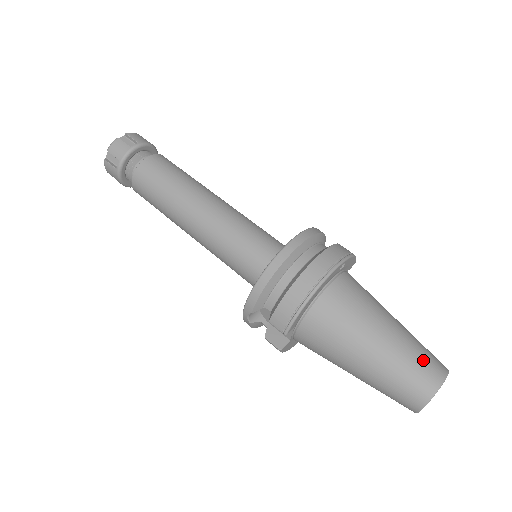
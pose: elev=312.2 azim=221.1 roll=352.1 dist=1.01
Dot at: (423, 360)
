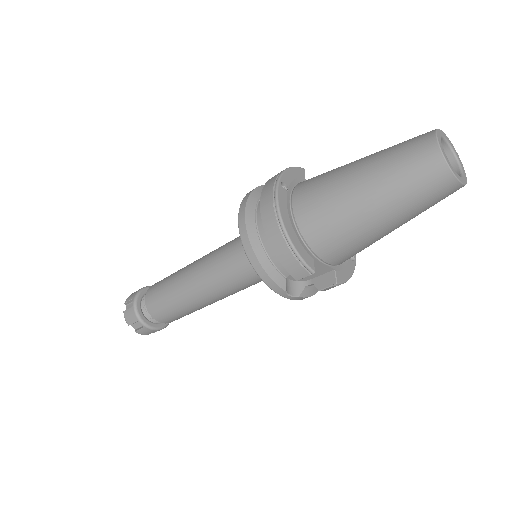
Dot at: (405, 152)
